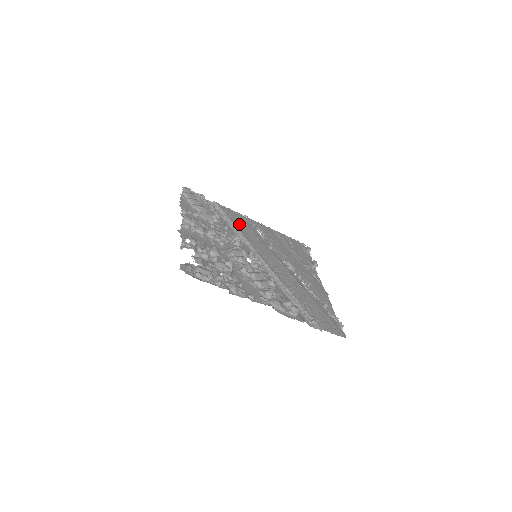
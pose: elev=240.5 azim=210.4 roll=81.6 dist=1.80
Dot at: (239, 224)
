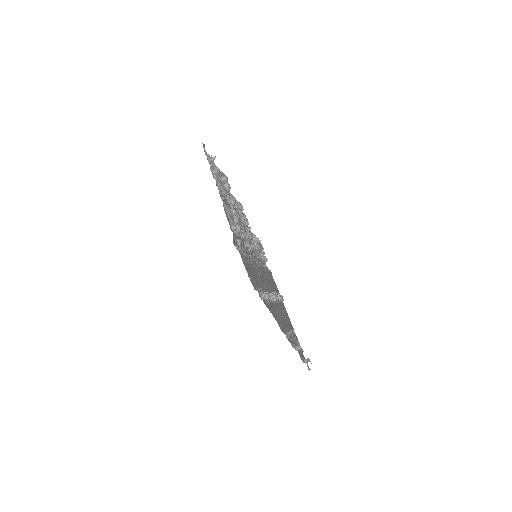
Dot at: (270, 277)
